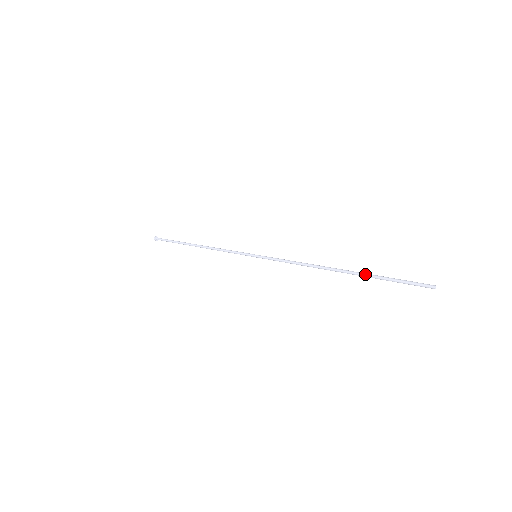
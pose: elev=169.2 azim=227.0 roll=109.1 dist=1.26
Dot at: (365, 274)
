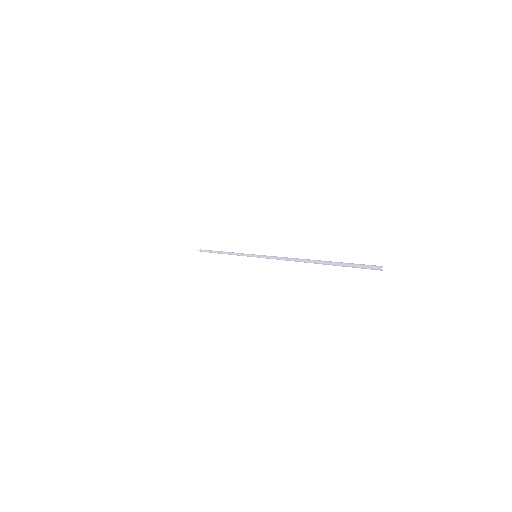
Dot at: (327, 263)
